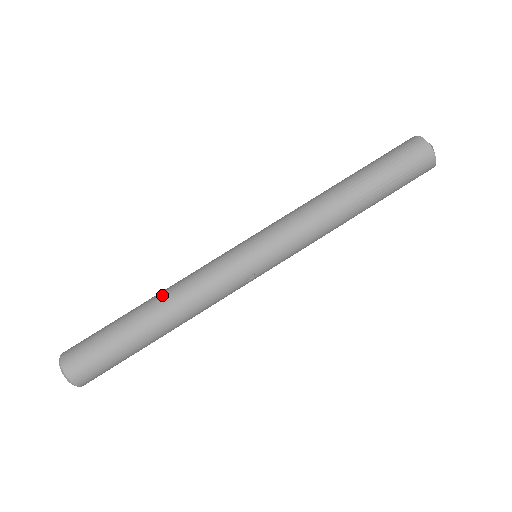
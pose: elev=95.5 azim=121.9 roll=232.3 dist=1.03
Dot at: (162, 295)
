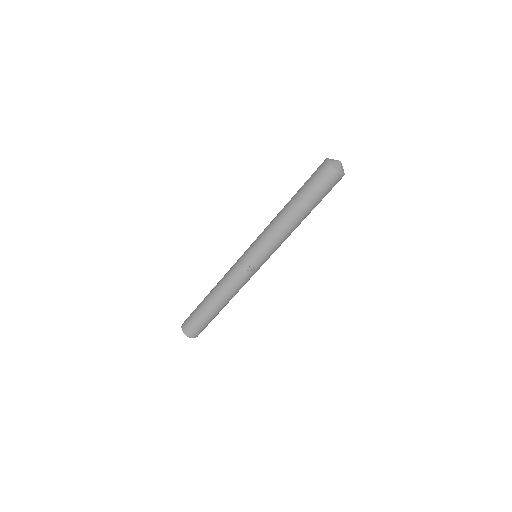
Dot at: (215, 287)
